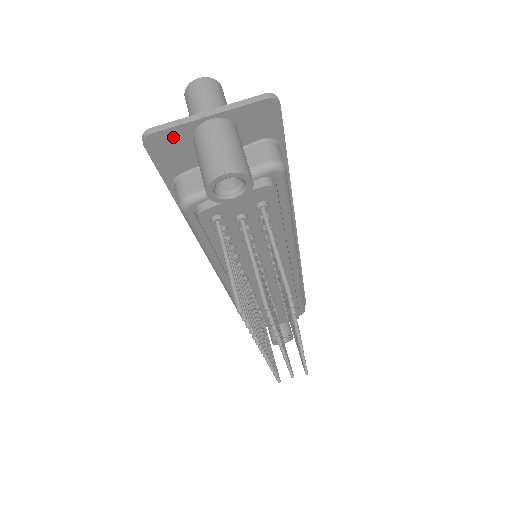
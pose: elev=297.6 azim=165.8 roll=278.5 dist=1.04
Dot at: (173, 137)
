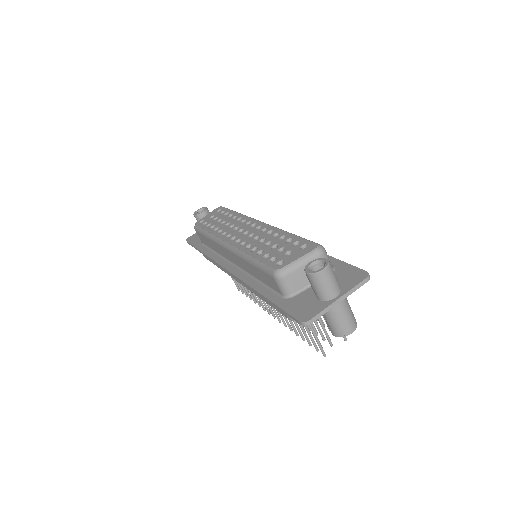
Dot at: occluded
